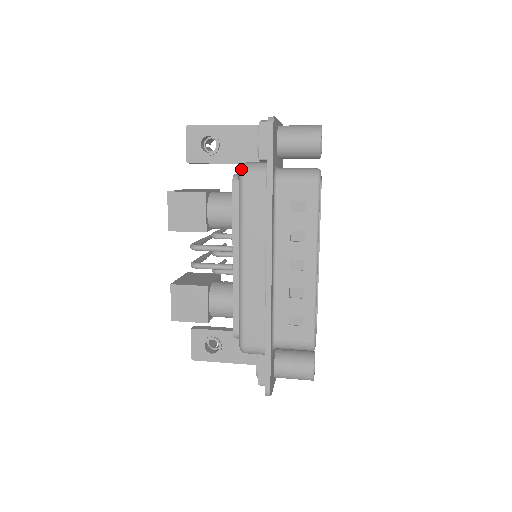
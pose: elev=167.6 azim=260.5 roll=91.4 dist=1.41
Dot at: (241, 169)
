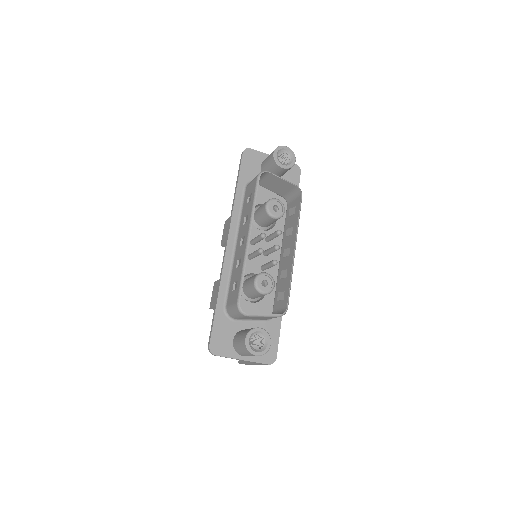
Dot at: occluded
